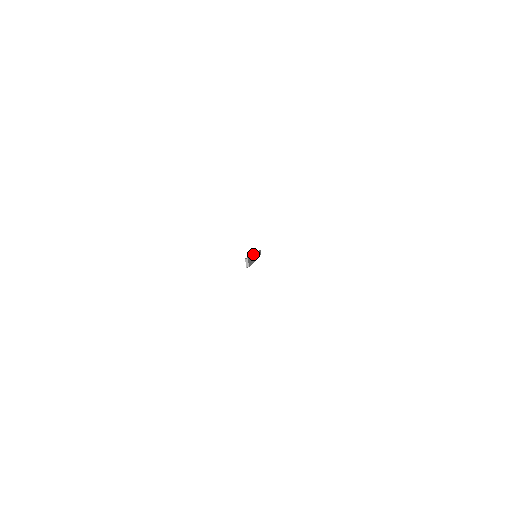
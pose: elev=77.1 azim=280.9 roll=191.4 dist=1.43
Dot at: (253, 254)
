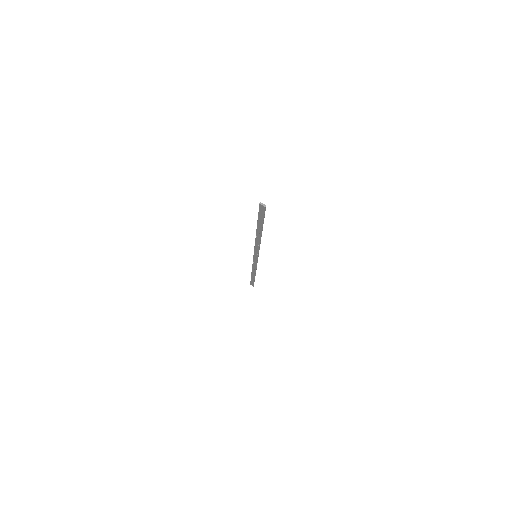
Dot at: (256, 238)
